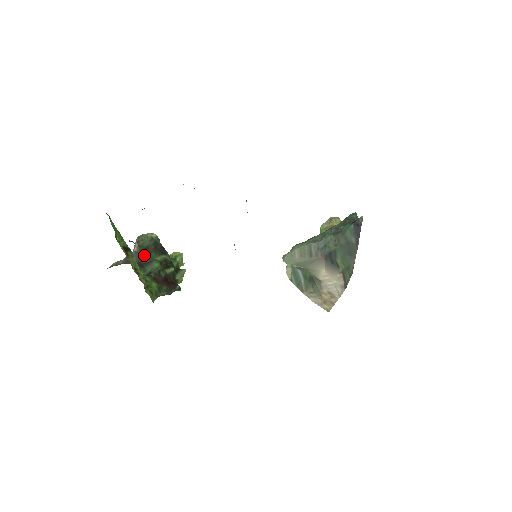
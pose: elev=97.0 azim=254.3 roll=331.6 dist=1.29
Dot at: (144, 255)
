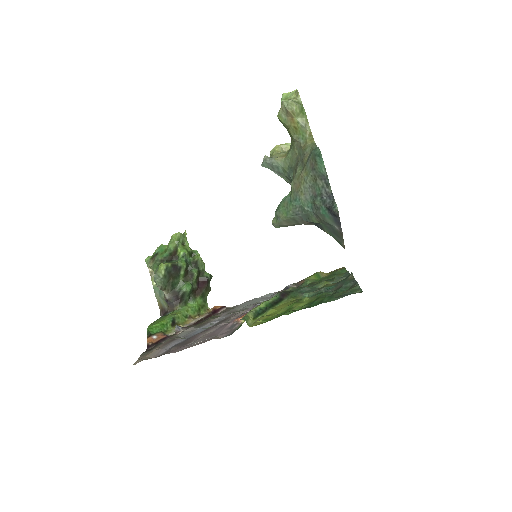
Dot at: (173, 289)
